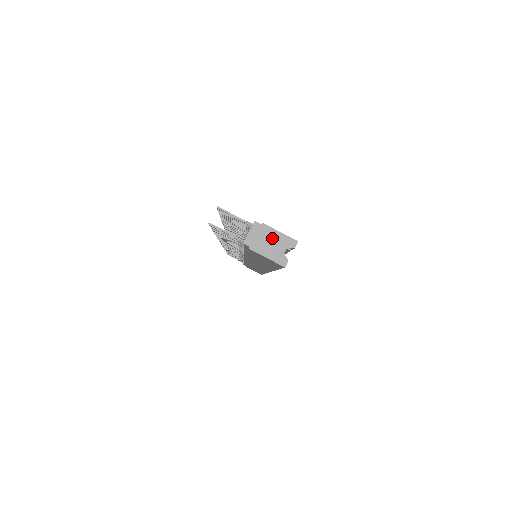
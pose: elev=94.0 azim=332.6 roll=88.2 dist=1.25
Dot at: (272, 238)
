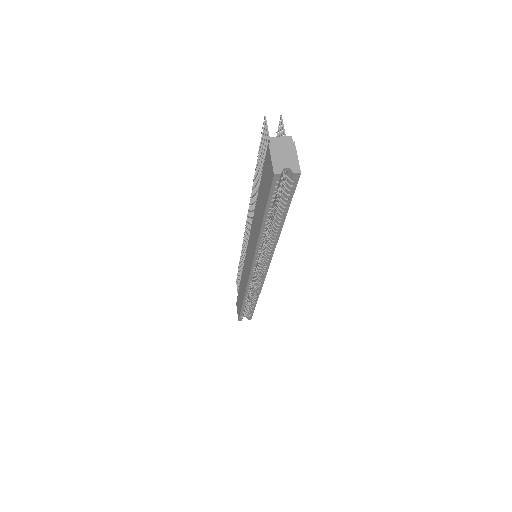
Dot at: (289, 154)
